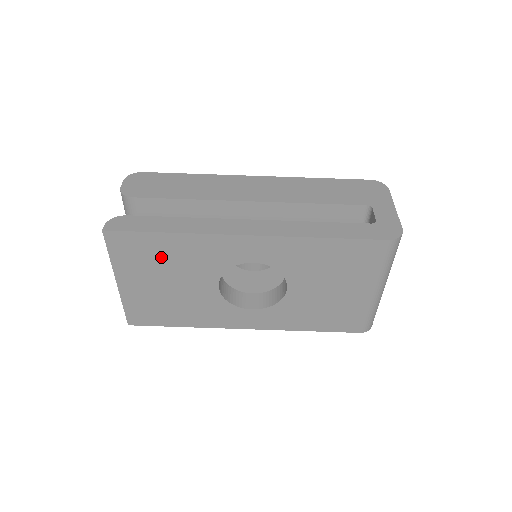
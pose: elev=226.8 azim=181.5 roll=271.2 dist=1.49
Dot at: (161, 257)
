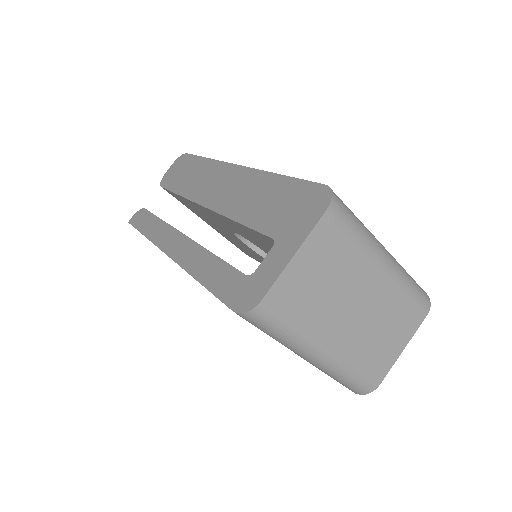
Dot at: occluded
